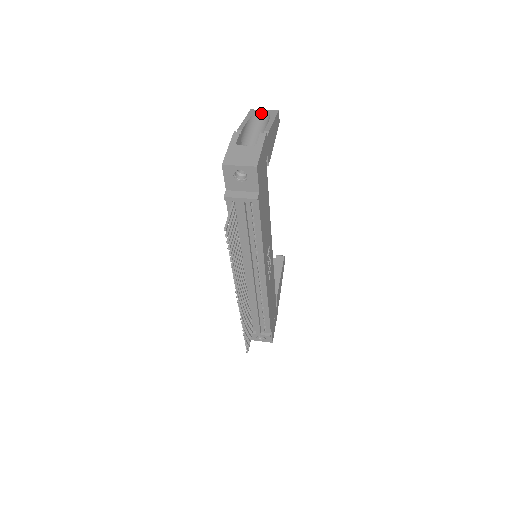
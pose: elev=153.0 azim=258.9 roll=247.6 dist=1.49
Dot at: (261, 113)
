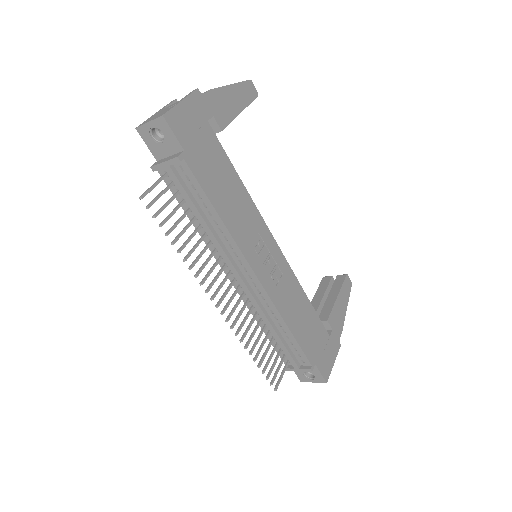
Dot at: occluded
